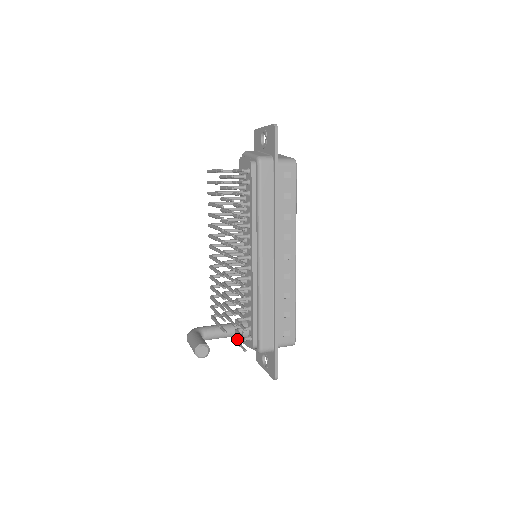
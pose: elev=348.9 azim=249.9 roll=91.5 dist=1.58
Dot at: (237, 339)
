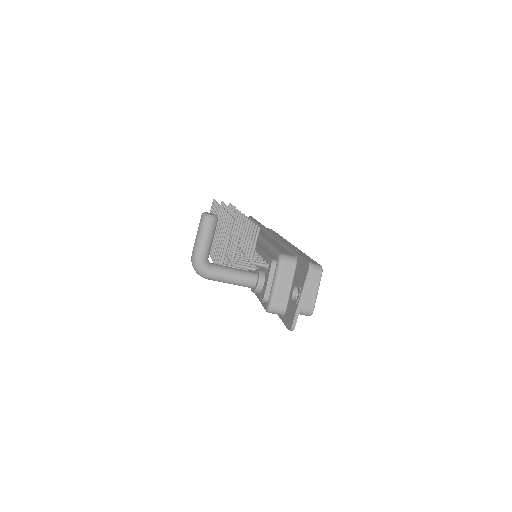
Dot at: (251, 259)
